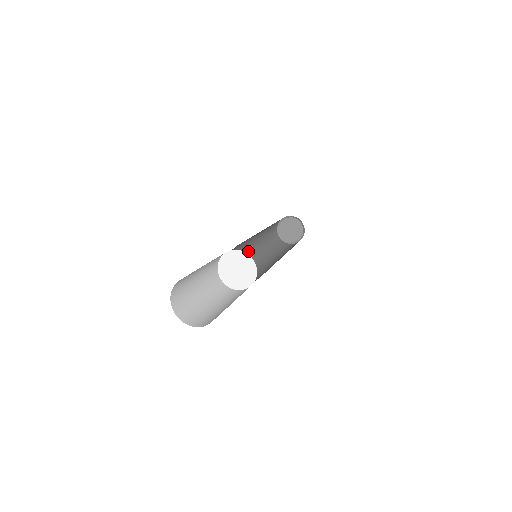
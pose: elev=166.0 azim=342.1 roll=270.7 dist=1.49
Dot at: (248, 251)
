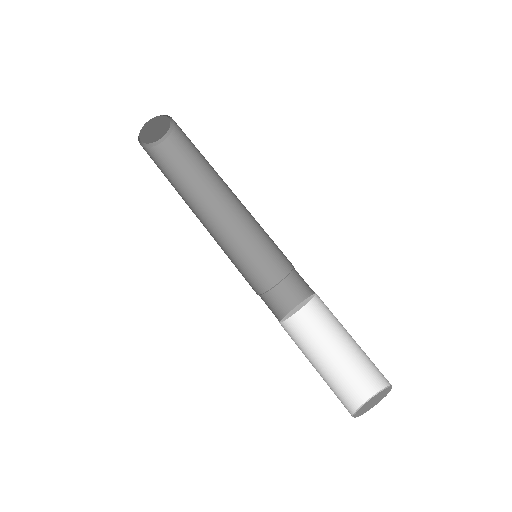
Dot at: occluded
